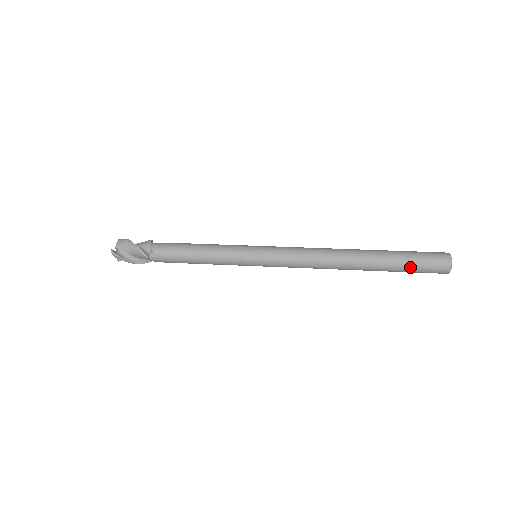
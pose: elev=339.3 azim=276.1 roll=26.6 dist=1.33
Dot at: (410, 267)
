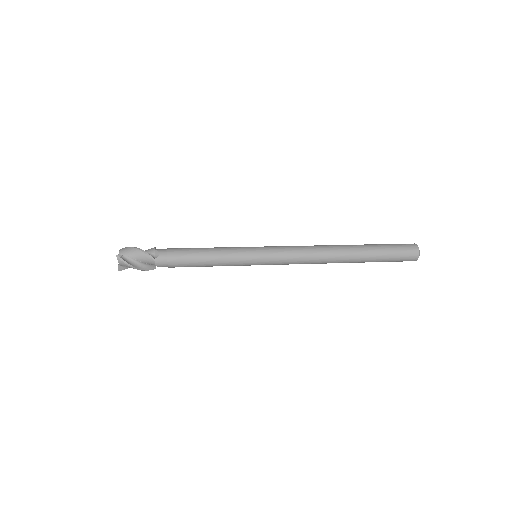
Dot at: (388, 255)
